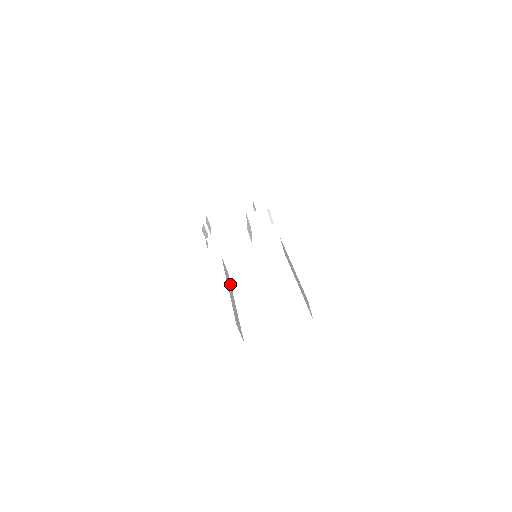
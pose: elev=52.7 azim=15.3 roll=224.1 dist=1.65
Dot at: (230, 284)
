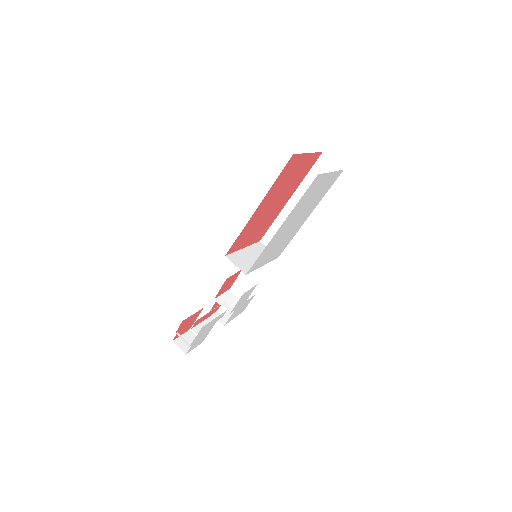
Dot at: occluded
